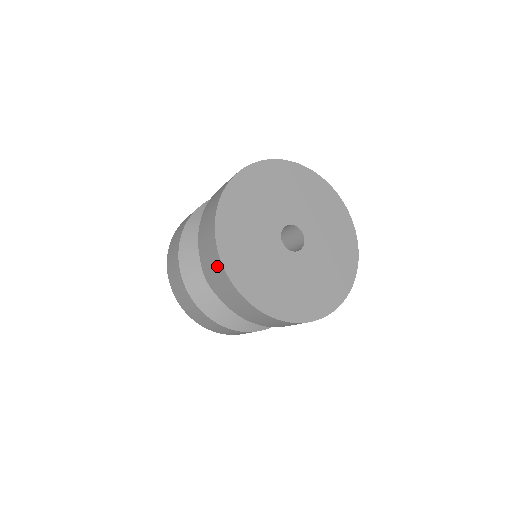
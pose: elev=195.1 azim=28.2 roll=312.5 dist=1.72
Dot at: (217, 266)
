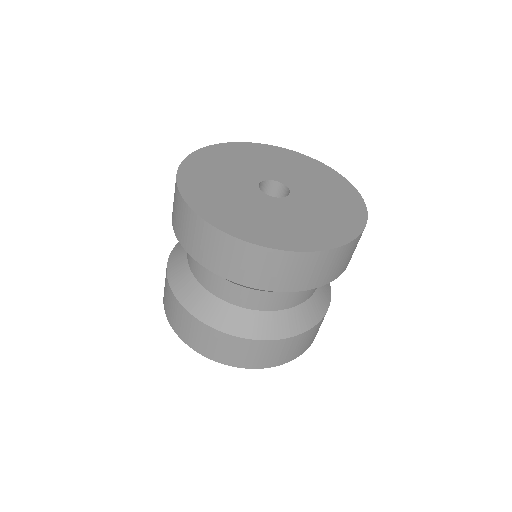
Dot at: (210, 236)
